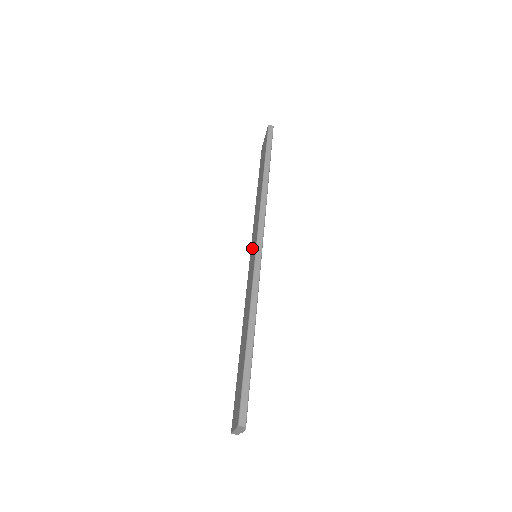
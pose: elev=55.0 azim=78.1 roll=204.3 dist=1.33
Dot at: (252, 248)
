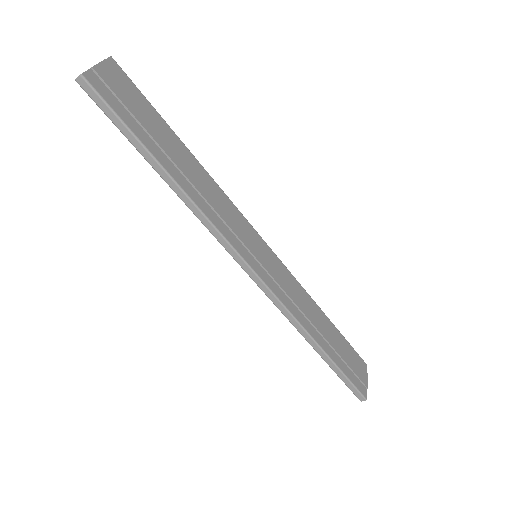
Dot at: occluded
